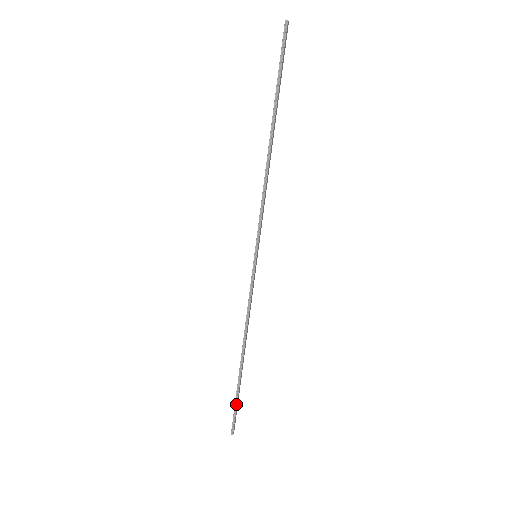
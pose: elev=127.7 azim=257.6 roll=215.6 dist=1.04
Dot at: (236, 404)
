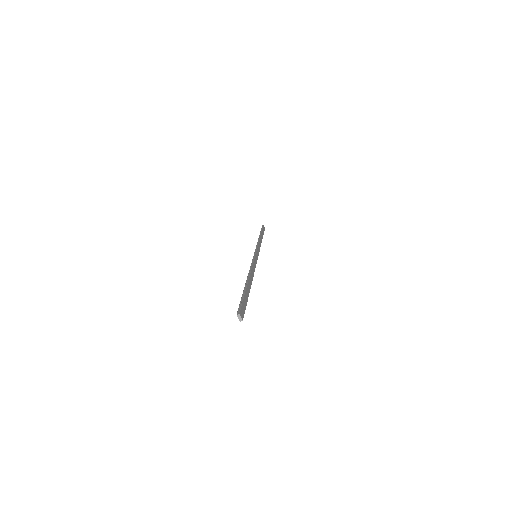
Dot at: occluded
